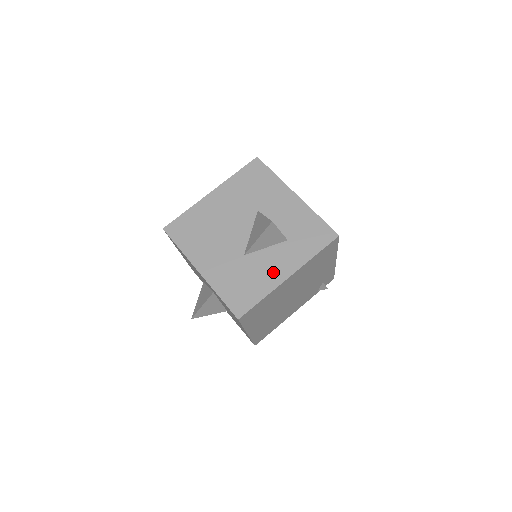
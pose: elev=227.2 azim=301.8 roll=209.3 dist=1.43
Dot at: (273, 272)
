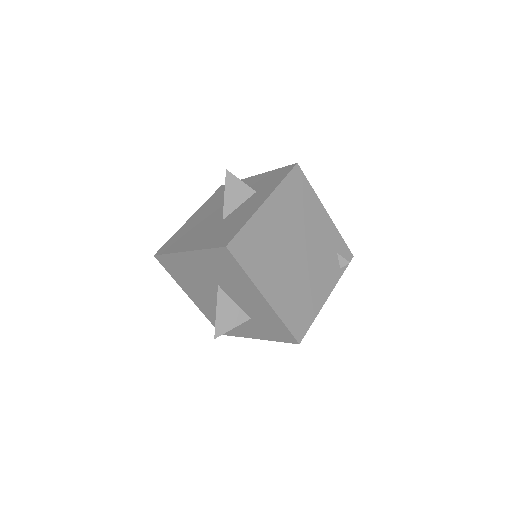
Dot at: (249, 209)
